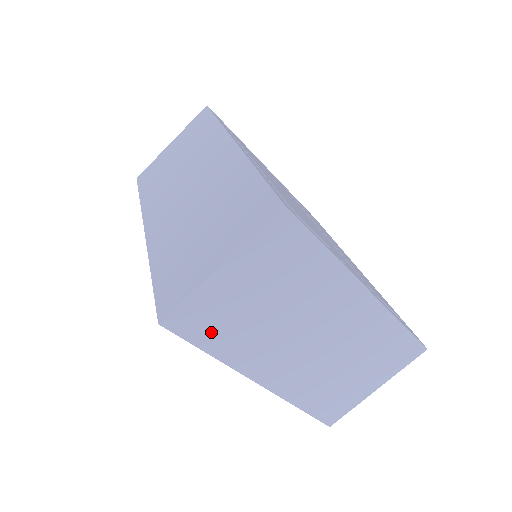
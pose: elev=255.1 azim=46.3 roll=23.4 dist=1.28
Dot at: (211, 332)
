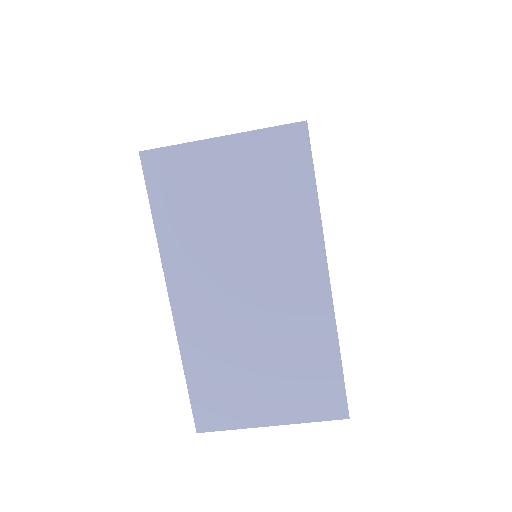
Dot at: (171, 199)
